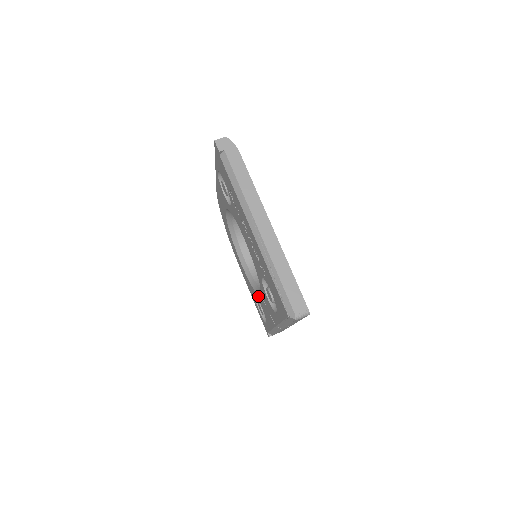
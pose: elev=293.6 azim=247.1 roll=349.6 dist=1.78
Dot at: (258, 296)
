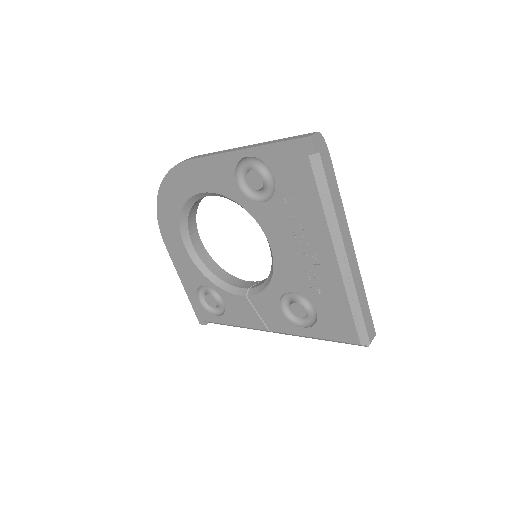
Dot at: (227, 292)
